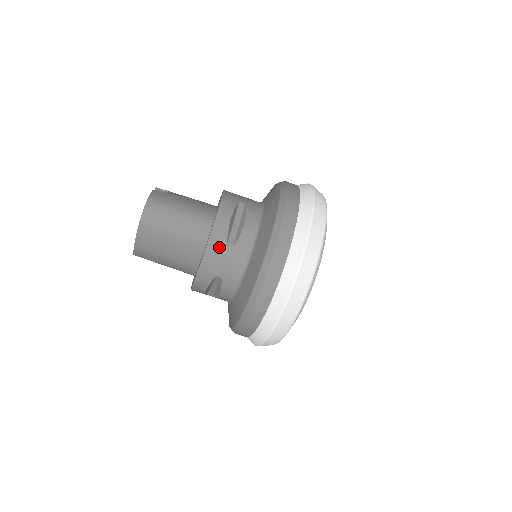
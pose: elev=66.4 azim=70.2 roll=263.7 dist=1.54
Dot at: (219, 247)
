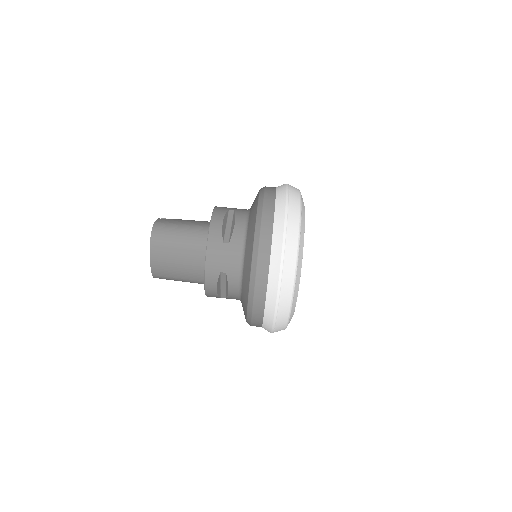
Dot at: (217, 246)
